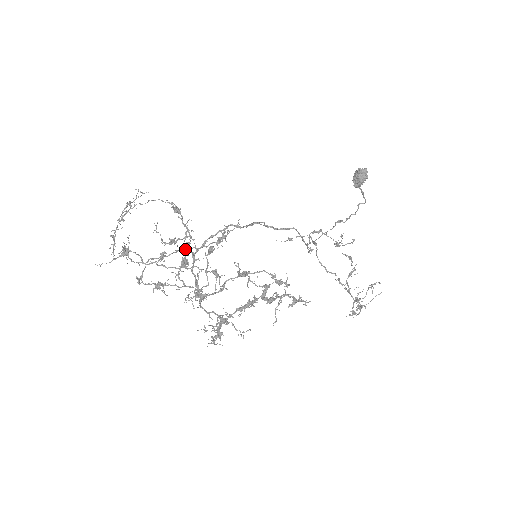
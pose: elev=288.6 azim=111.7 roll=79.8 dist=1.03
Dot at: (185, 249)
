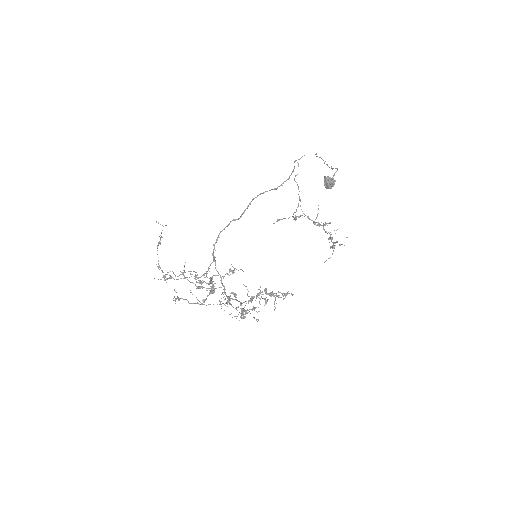
Dot at: occluded
